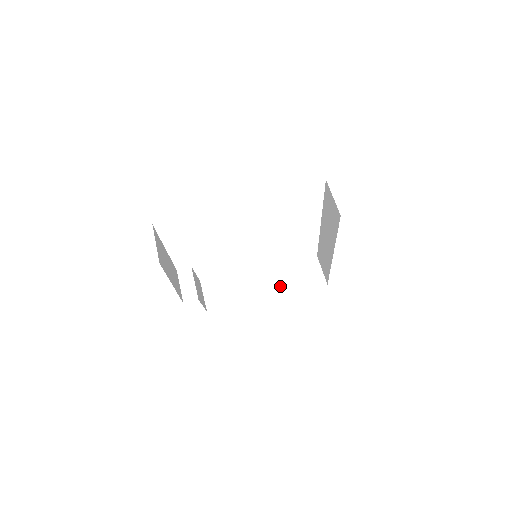
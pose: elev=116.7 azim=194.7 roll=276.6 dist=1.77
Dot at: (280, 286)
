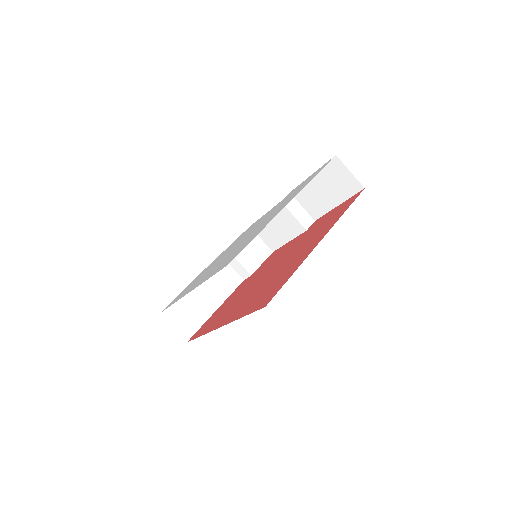
Dot at: (319, 202)
